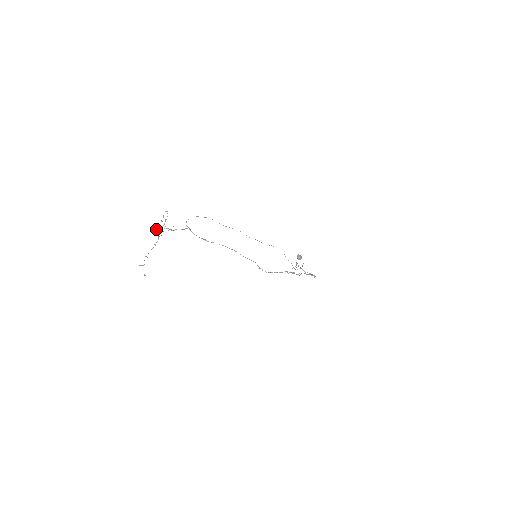
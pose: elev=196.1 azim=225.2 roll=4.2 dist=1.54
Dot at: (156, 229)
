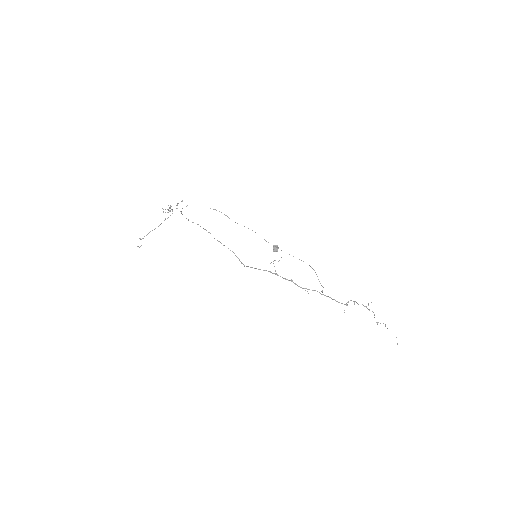
Dot at: occluded
